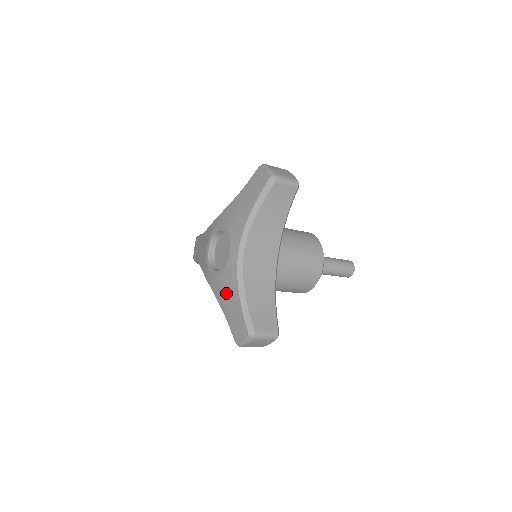
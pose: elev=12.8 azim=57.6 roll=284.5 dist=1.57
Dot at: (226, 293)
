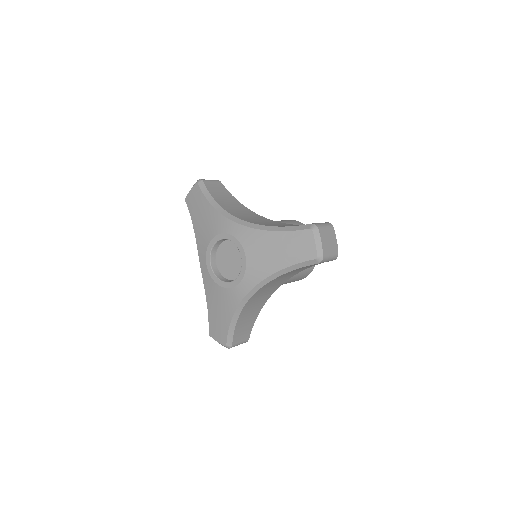
Dot at: (218, 303)
